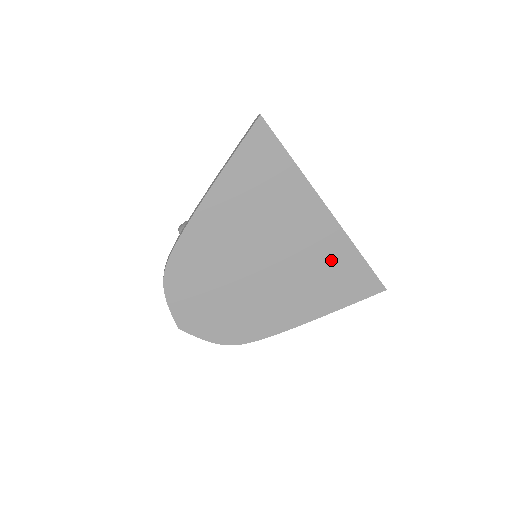
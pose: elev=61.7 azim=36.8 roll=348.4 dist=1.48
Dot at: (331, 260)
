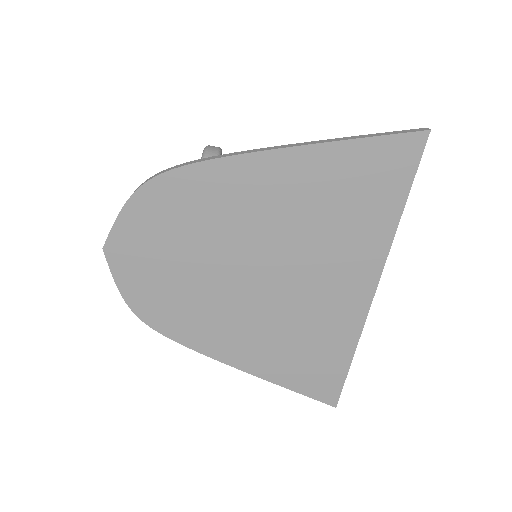
Dot at: (323, 335)
